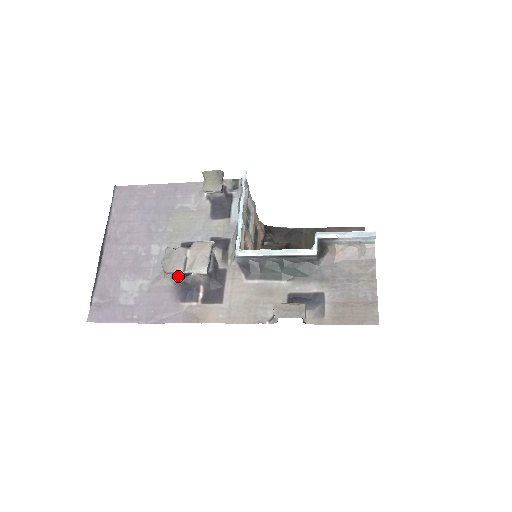
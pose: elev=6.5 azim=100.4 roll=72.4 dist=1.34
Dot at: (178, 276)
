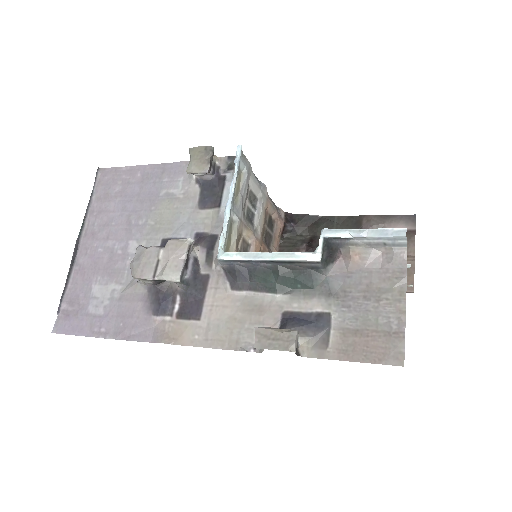
Dot at: (151, 282)
